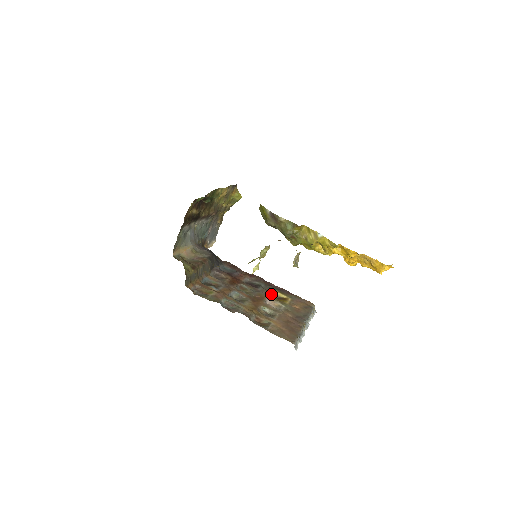
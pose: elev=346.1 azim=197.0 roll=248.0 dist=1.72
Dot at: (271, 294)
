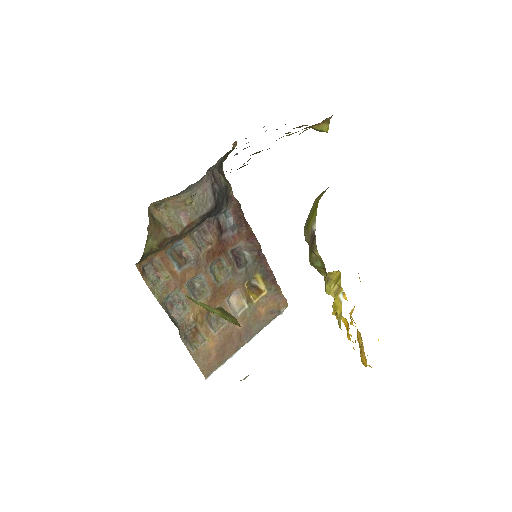
Dot at: (248, 281)
